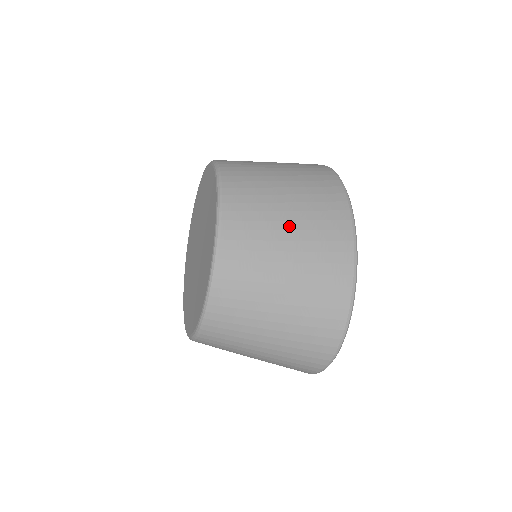
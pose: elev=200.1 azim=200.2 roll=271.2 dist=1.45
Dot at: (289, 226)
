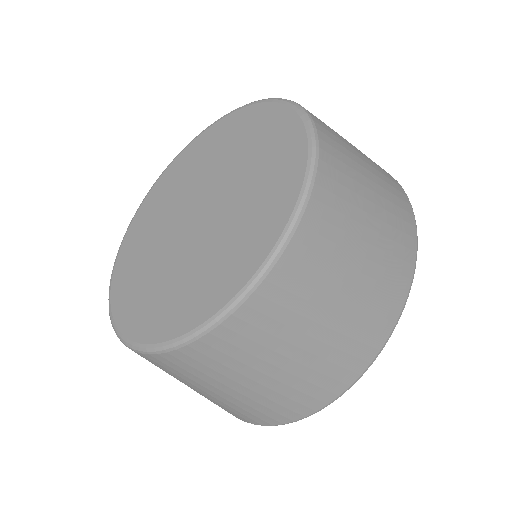
Dot at: (339, 307)
